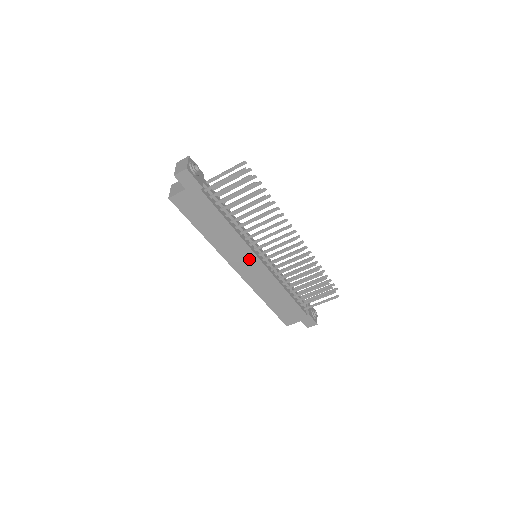
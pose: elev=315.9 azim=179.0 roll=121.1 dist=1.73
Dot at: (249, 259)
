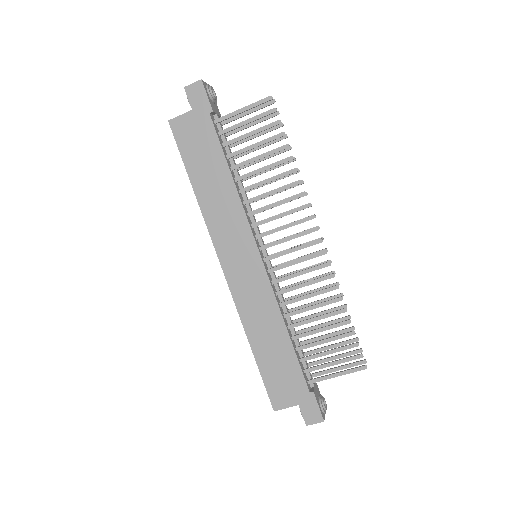
Dot at: (245, 248)
